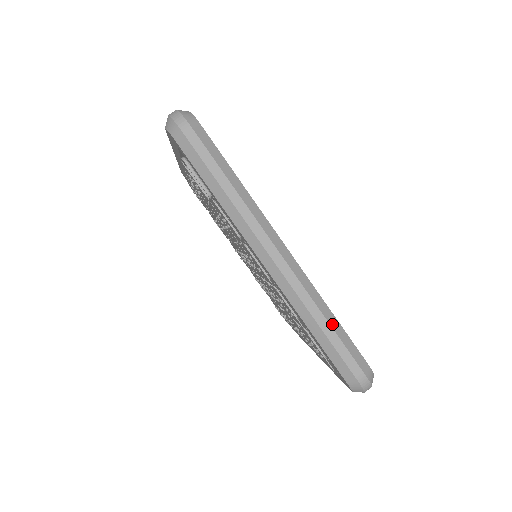
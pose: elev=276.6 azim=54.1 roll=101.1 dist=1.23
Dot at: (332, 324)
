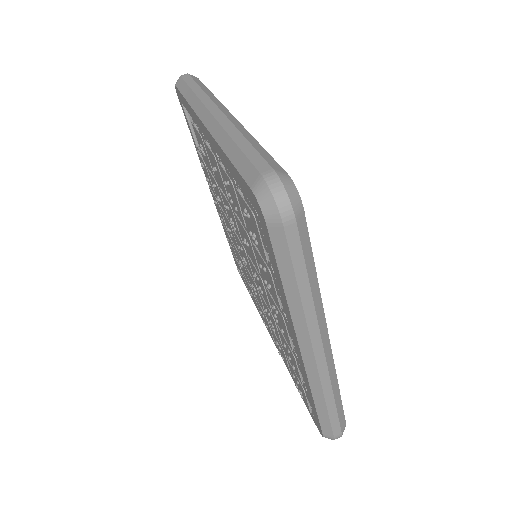
Dot at: (250, 141)
